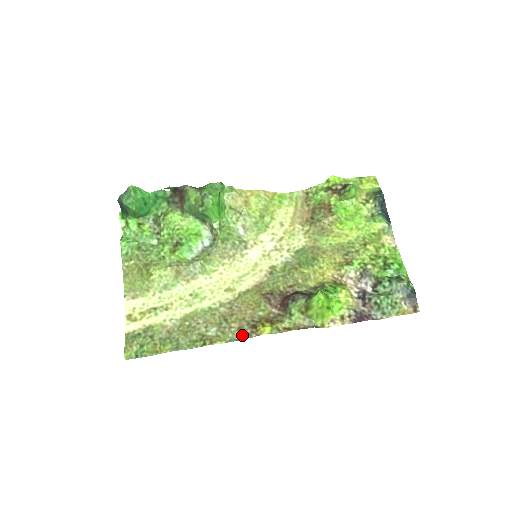
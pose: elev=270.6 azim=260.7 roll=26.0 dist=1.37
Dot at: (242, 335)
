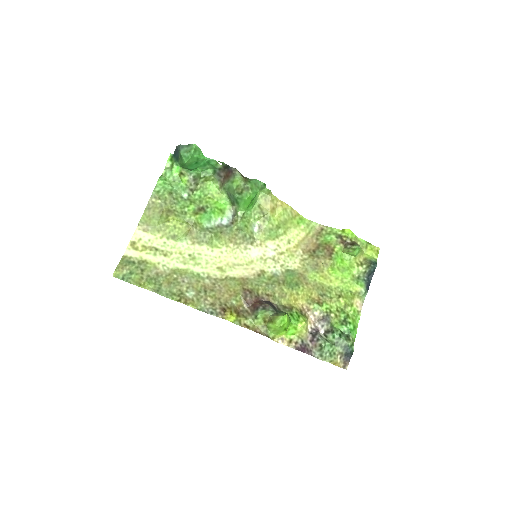
Dot at: (211, 310)
